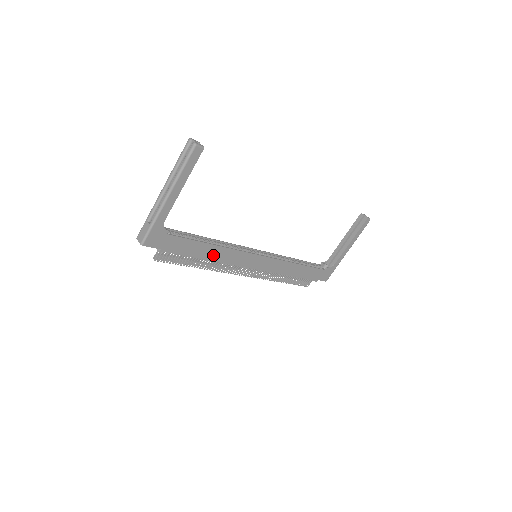
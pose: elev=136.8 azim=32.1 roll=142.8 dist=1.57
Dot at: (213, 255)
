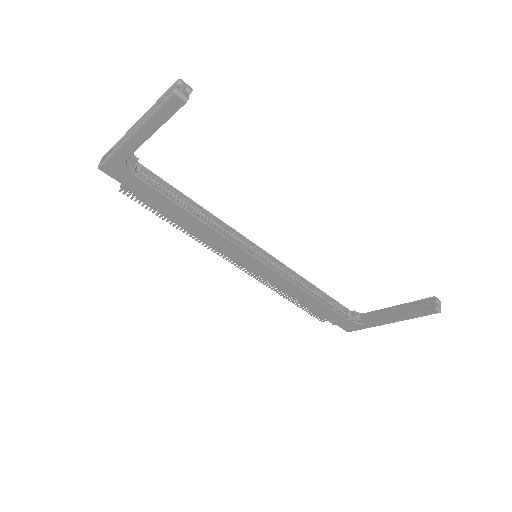
Dot at: (192, 225)
